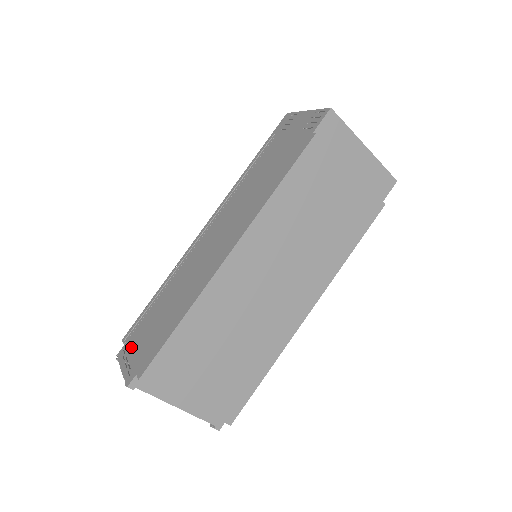
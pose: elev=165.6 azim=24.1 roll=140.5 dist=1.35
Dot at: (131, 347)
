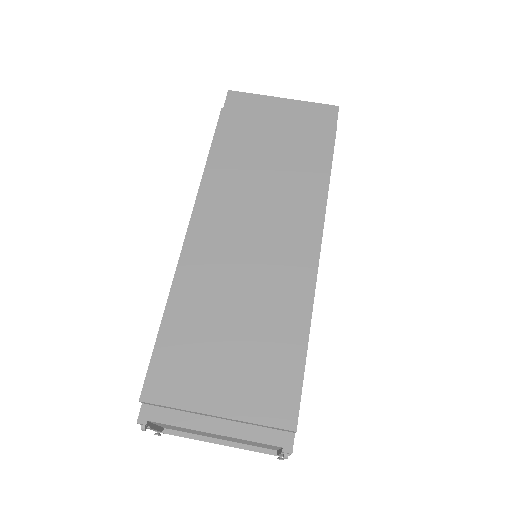
Dot at: occluded
